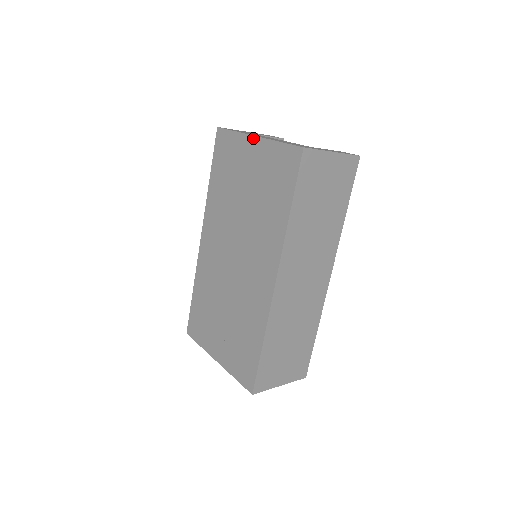
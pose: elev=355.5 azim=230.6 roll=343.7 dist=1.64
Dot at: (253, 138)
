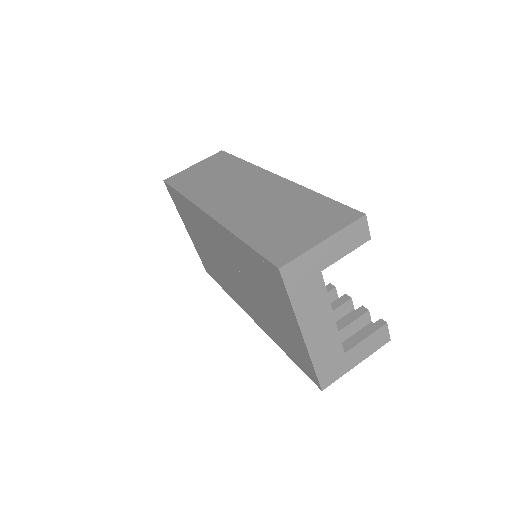
Dot at: (300, 333)
